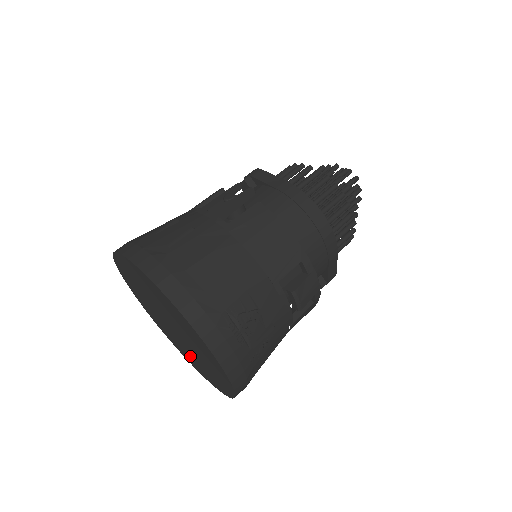
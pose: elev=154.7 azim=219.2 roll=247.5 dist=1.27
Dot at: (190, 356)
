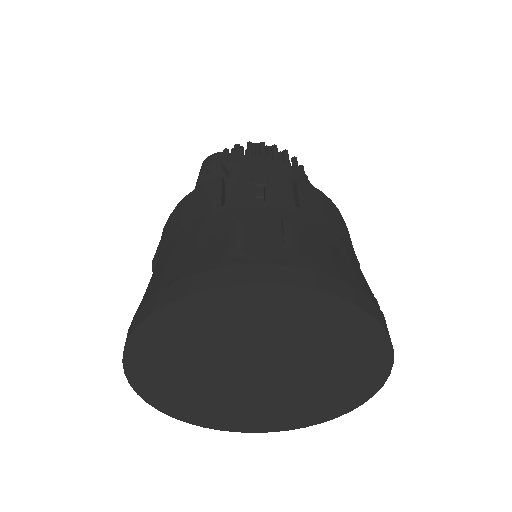
Dot at: (250, 410)
